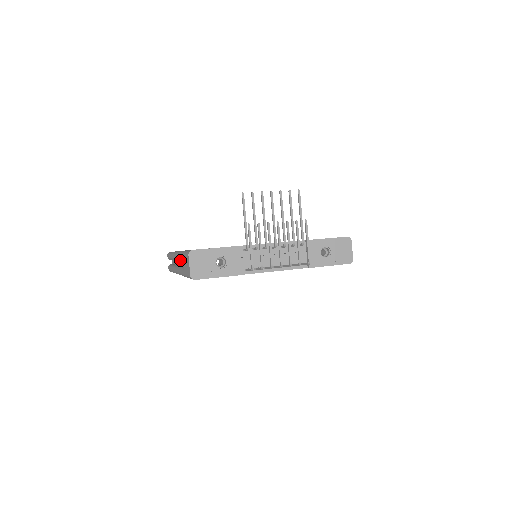
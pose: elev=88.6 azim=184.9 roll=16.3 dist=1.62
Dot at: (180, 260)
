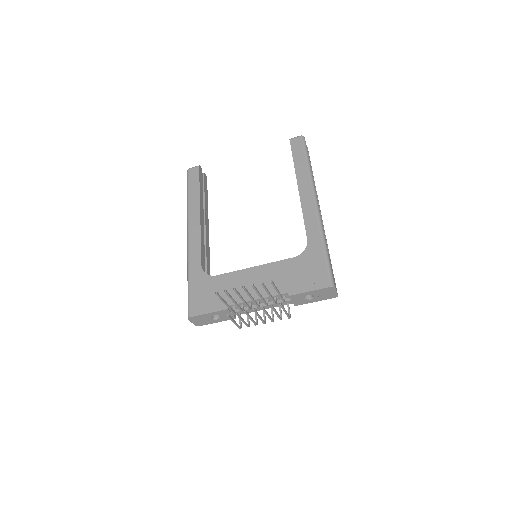
Dot at: occluded
